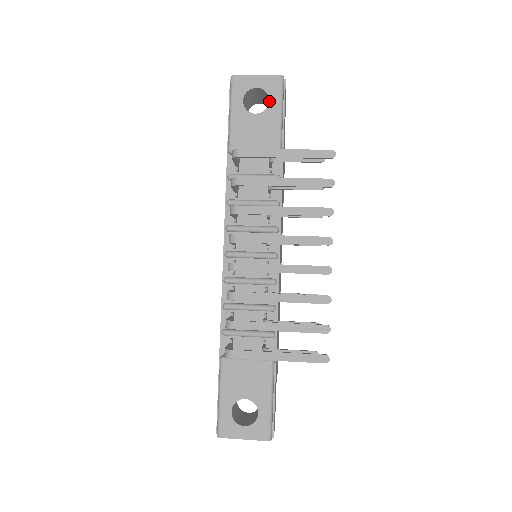
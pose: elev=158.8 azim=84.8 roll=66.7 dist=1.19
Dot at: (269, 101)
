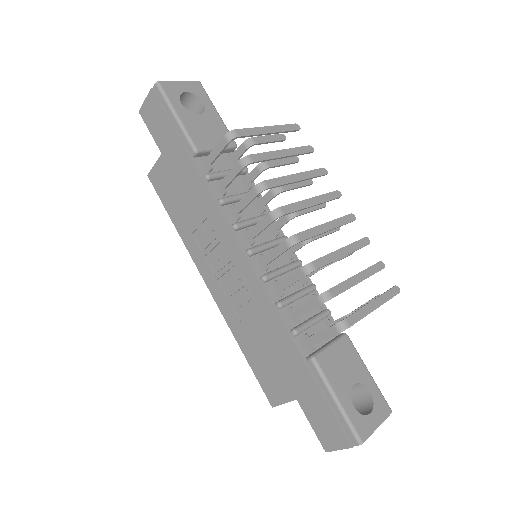
Dot at: (203, 103)
